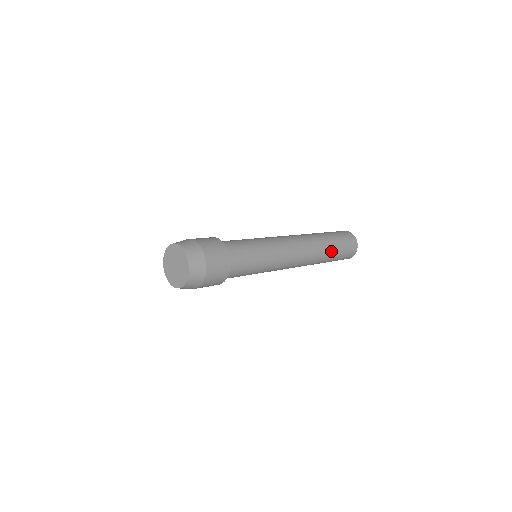
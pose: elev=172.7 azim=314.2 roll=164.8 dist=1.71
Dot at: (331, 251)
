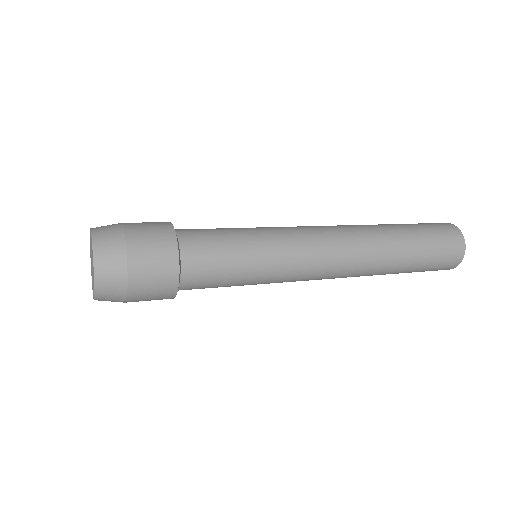
Dot at: (402, 233)
